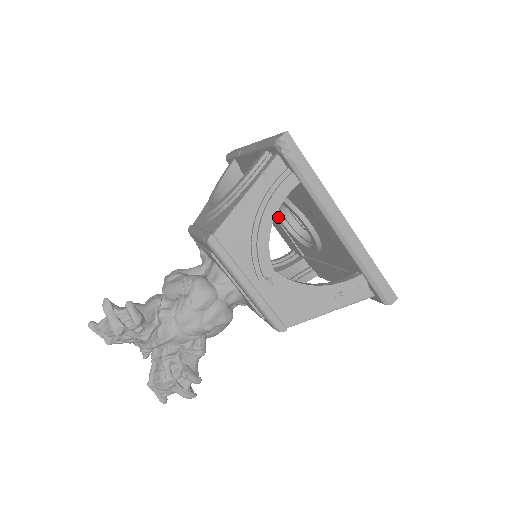
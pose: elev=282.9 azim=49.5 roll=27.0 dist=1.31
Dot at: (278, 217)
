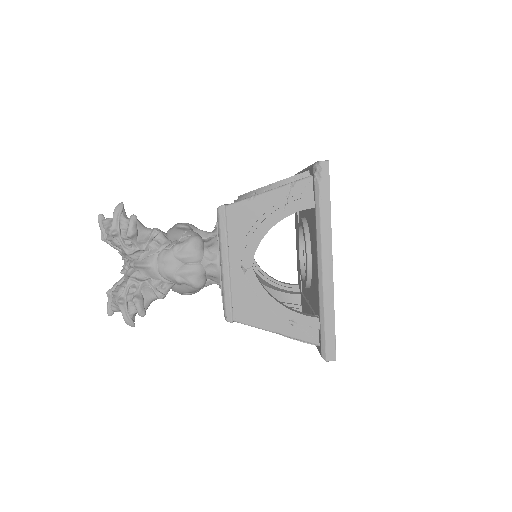
Dot at: (298, 243)
